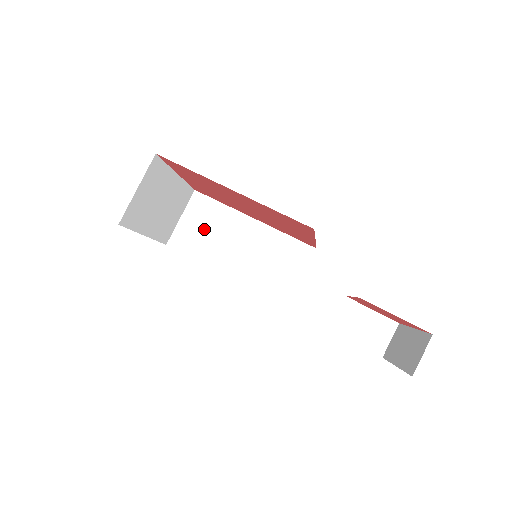
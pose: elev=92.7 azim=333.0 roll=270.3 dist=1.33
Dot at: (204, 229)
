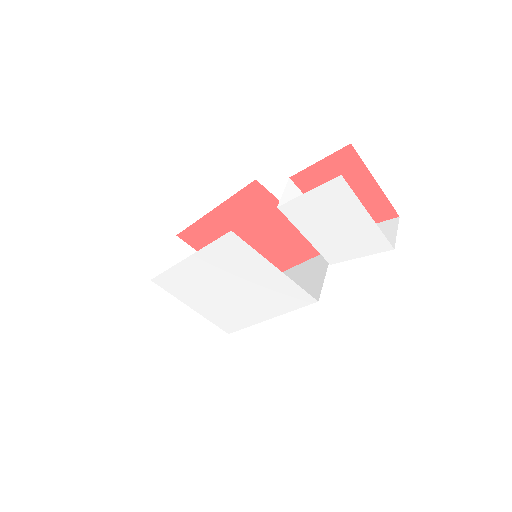
Dot at: occluded
